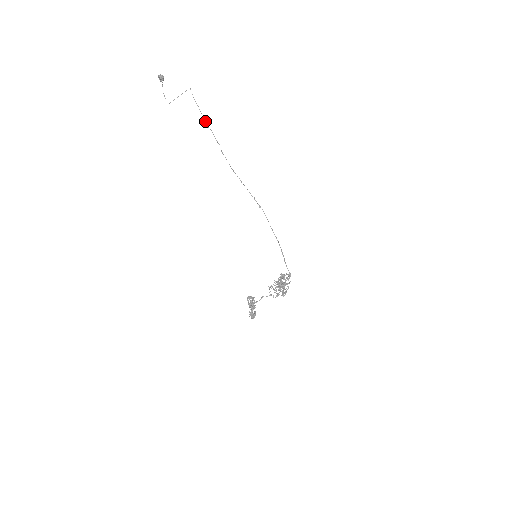
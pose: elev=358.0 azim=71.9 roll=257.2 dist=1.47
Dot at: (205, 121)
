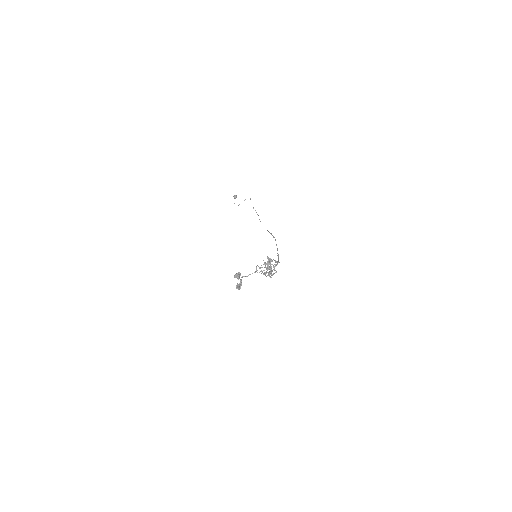
Dot at: (253, 207)
